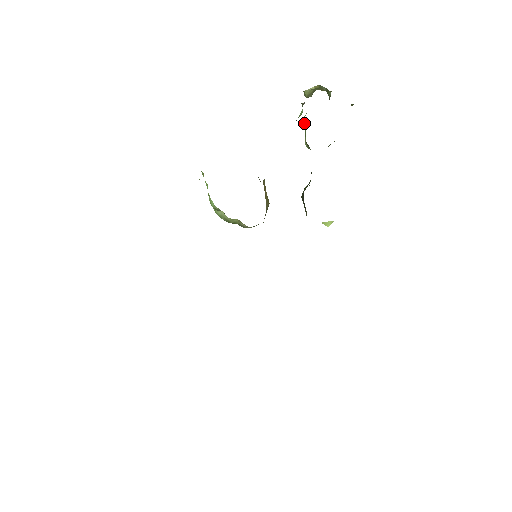
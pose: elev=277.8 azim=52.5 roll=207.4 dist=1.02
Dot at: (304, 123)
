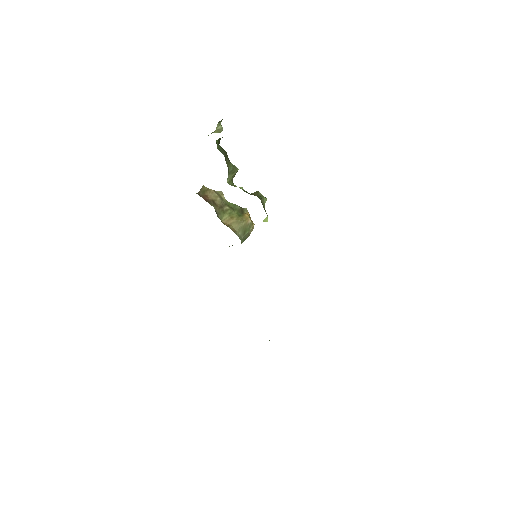
Dot at: occluded
